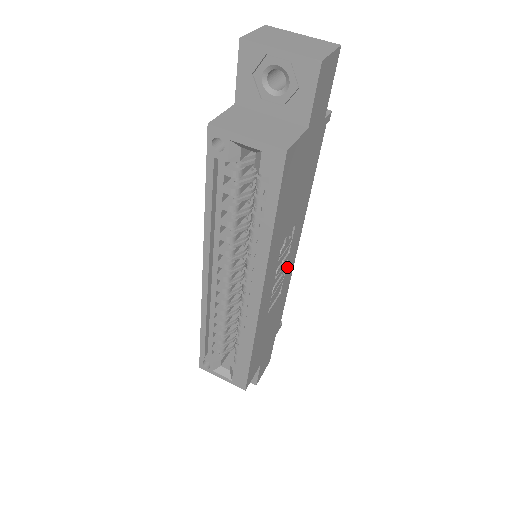
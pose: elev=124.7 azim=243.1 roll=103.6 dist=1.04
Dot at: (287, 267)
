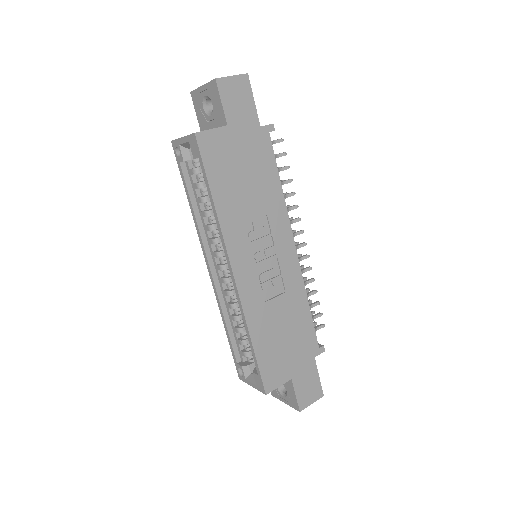
Dot at: (282, 263)
